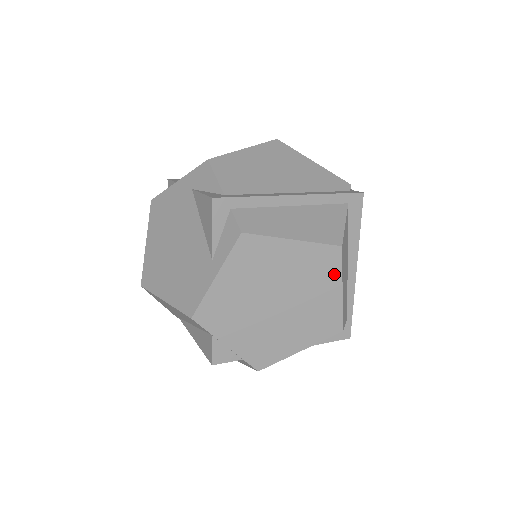
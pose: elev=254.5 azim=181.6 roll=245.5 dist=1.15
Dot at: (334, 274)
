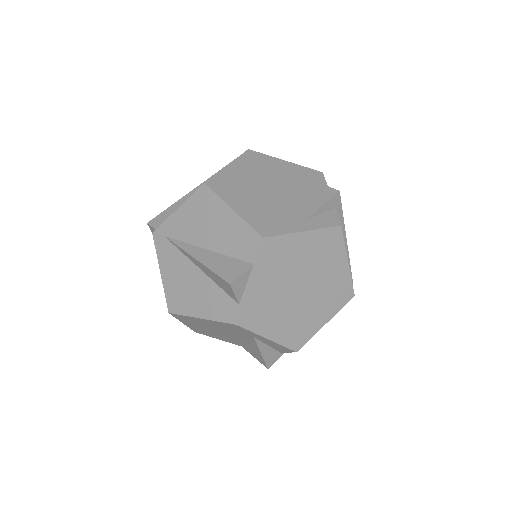
Dot at: (335, 308)
